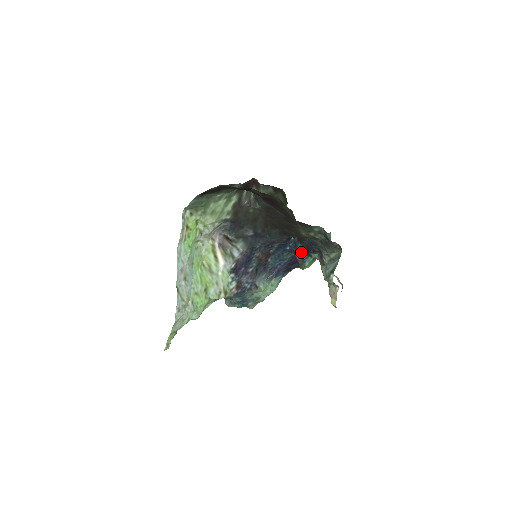
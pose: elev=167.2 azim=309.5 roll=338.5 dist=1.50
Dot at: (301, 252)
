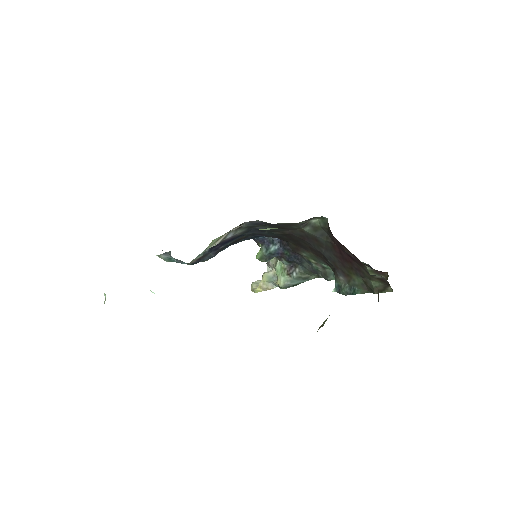
Dot at: (274, 251)
